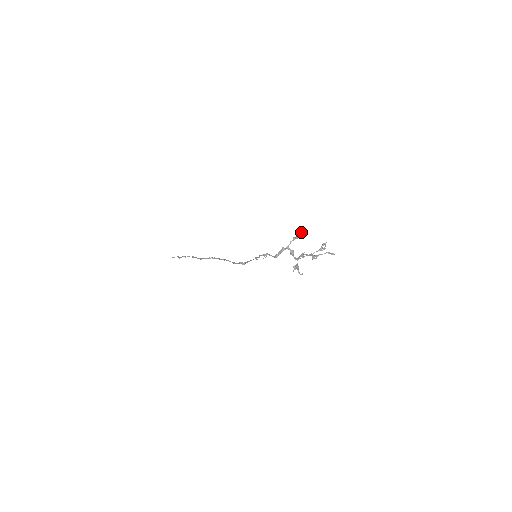
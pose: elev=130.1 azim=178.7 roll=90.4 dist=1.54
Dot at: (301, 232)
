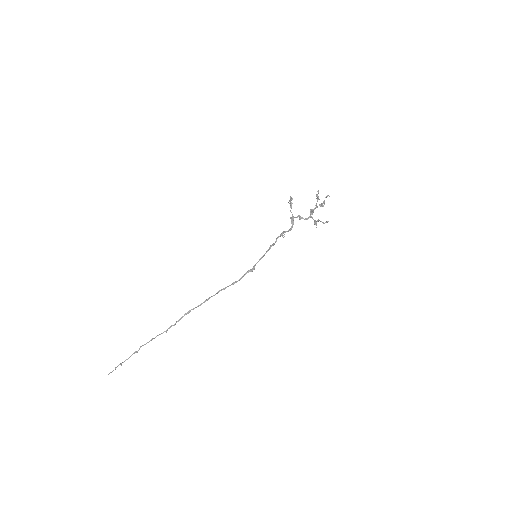
Dot at: (290, 200)
